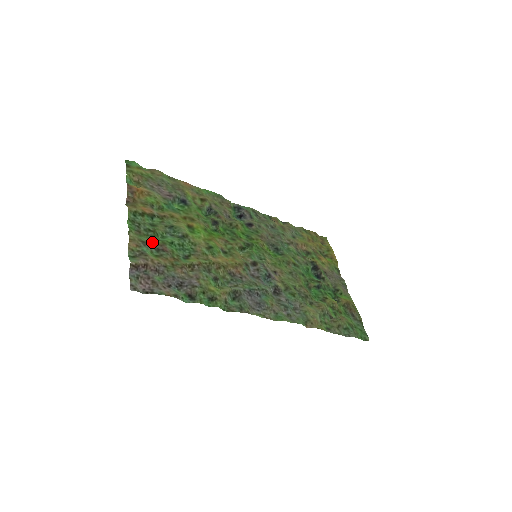
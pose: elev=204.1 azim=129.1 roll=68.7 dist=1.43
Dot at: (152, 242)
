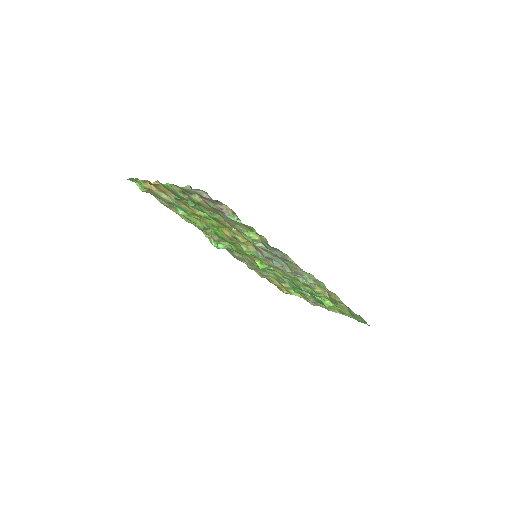
Dot at: (189, 198)
